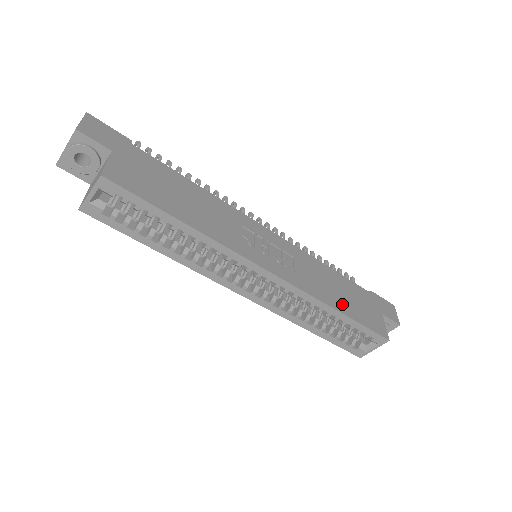
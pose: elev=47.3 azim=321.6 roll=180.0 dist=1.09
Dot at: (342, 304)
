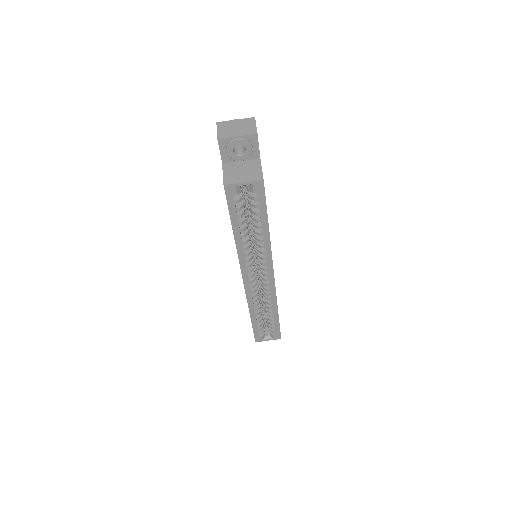
Dot at: occluded
